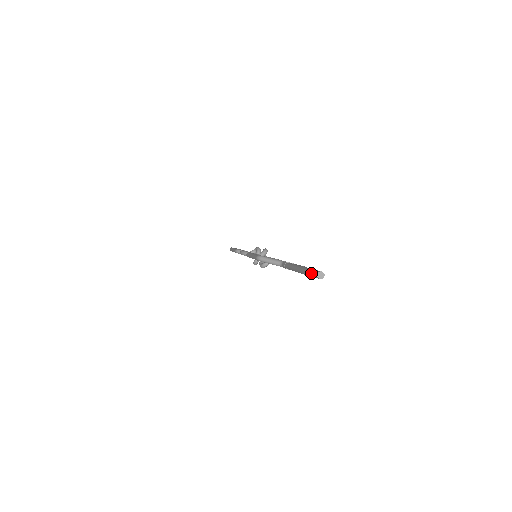
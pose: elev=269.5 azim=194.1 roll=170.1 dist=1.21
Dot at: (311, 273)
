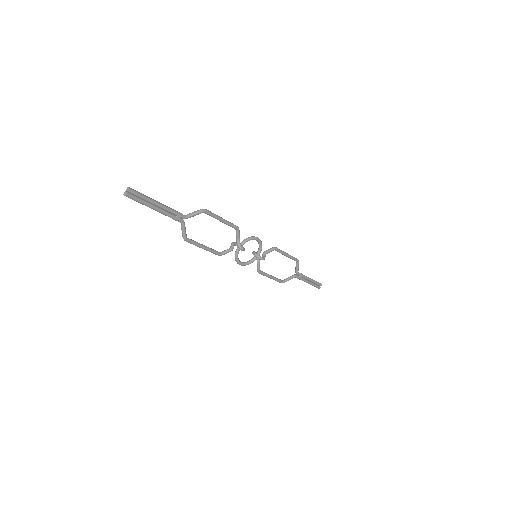
Dot at: (124, 195)
